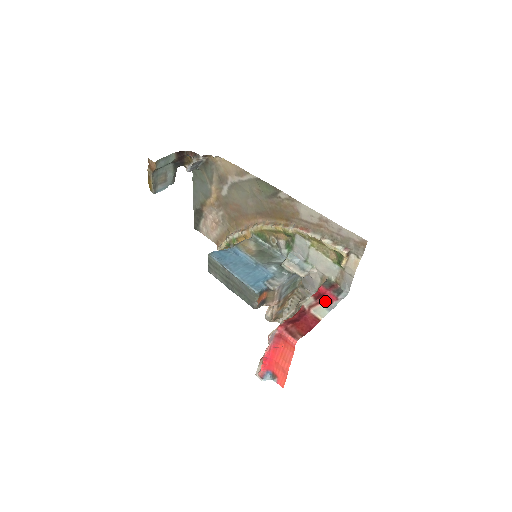
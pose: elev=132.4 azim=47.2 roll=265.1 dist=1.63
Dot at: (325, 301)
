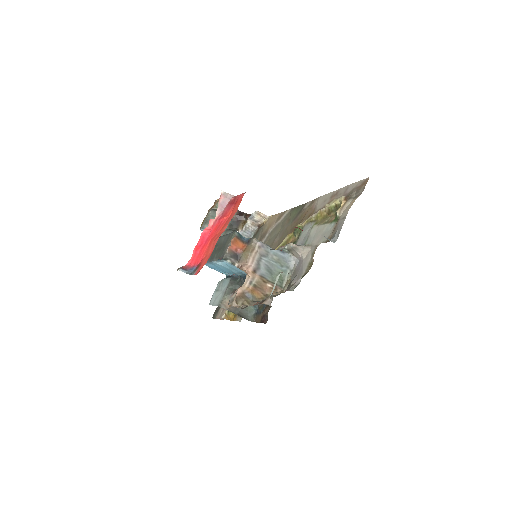
Dot at: occluded
